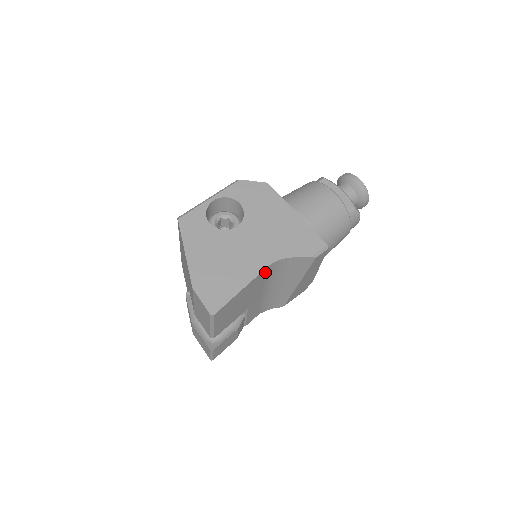
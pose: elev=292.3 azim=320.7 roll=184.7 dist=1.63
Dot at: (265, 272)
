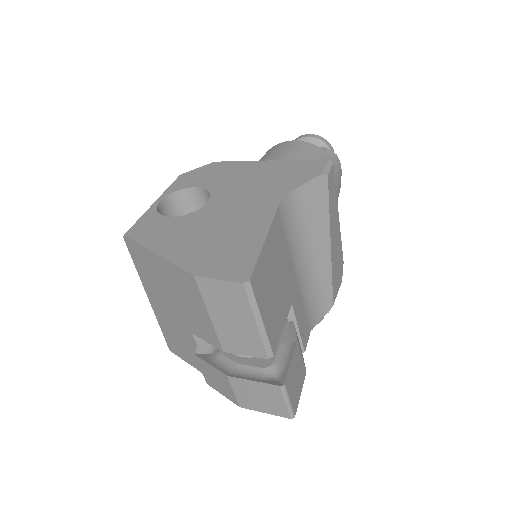
Dot at: (280, 220)
